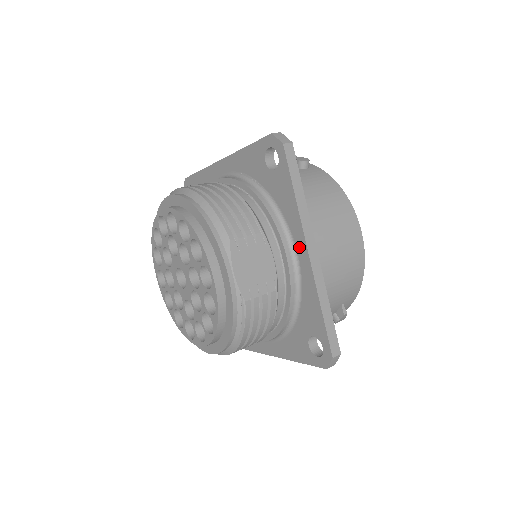
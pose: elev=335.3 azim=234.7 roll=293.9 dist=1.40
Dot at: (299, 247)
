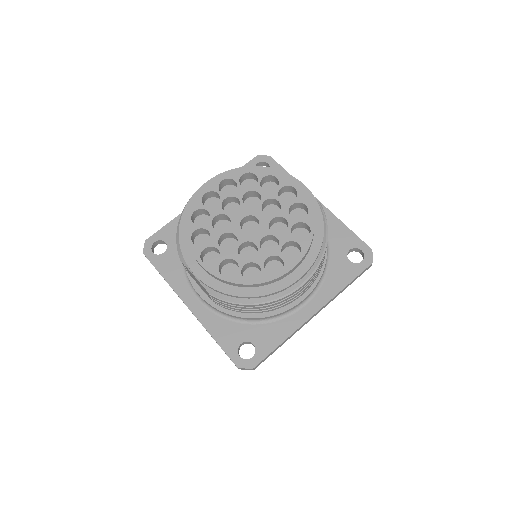
Dot at: occluded
